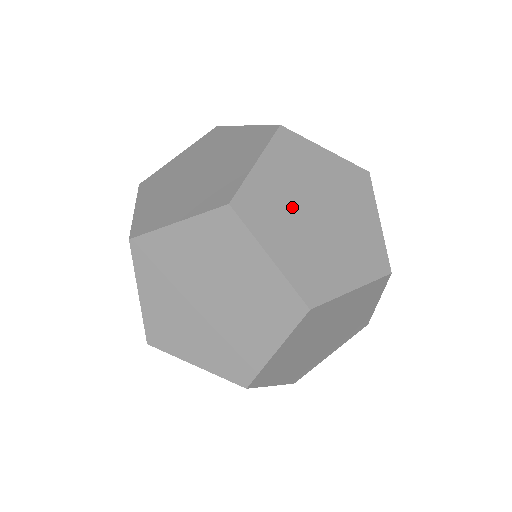
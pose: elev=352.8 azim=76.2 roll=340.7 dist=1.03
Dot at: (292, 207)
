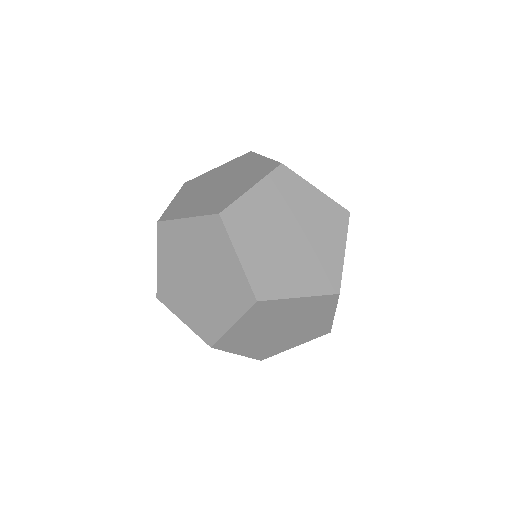
Dot at: (258, 334)
